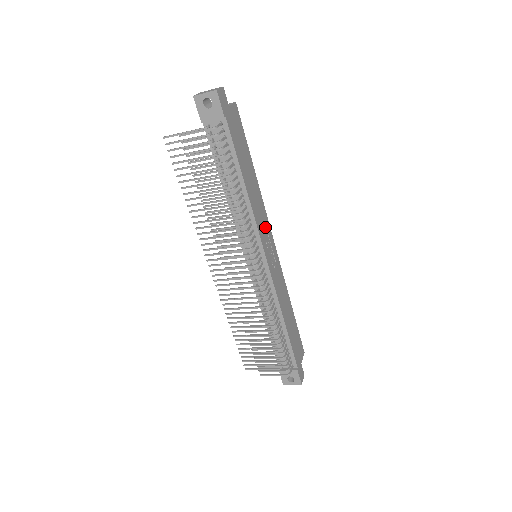
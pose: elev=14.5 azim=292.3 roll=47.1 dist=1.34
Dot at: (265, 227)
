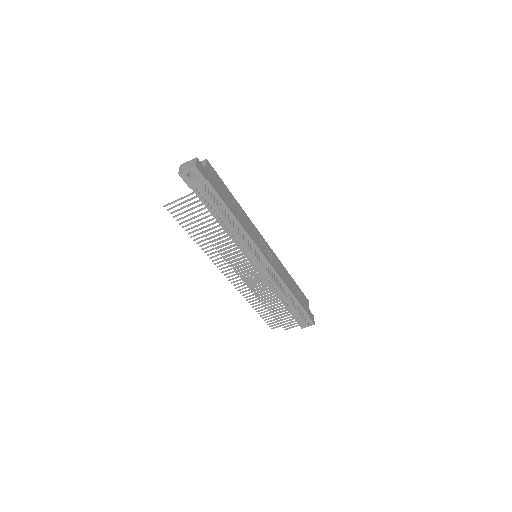
Dot at: (256, 234)
